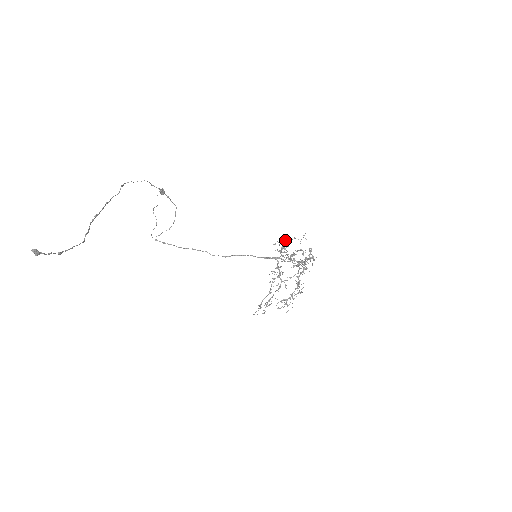
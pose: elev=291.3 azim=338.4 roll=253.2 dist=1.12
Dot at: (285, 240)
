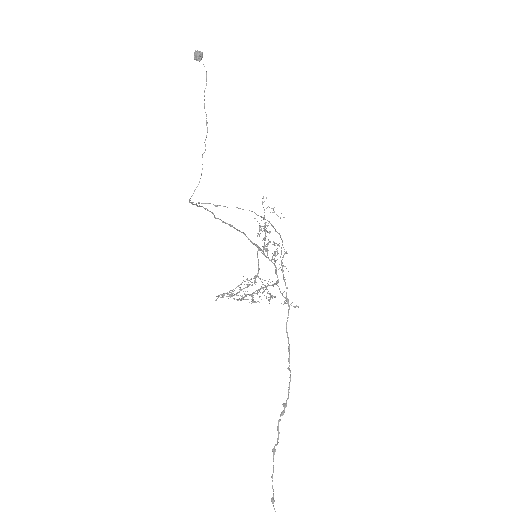
Dot at: occluded
